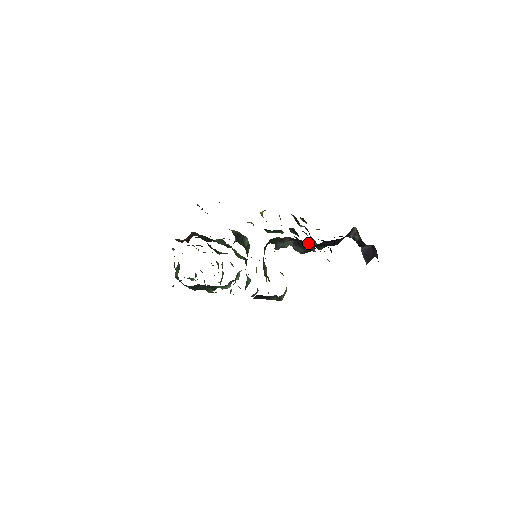
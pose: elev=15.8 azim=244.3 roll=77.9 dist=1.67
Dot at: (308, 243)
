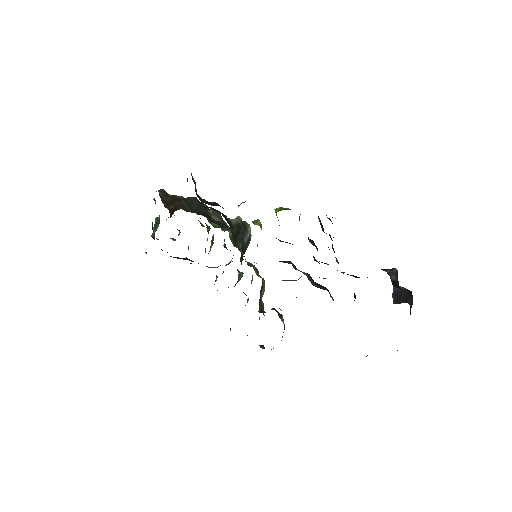
Dot at: (327, 264)
